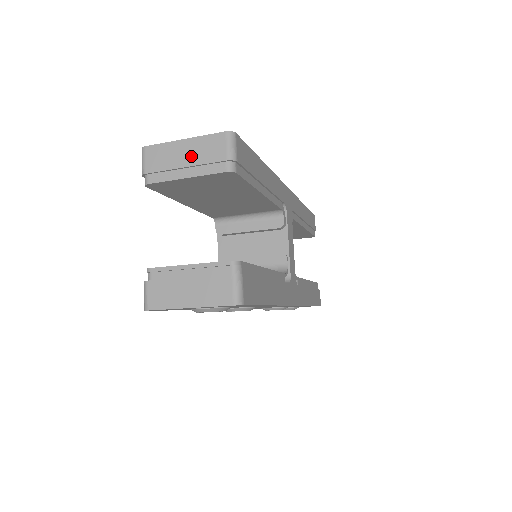
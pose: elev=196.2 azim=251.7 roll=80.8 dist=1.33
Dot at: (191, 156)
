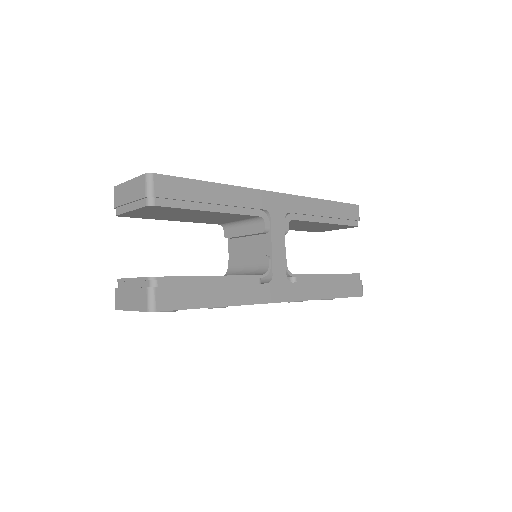
Dot at: (131, 194)
